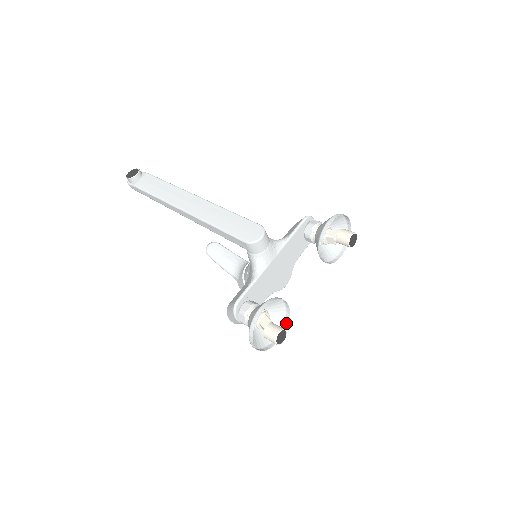
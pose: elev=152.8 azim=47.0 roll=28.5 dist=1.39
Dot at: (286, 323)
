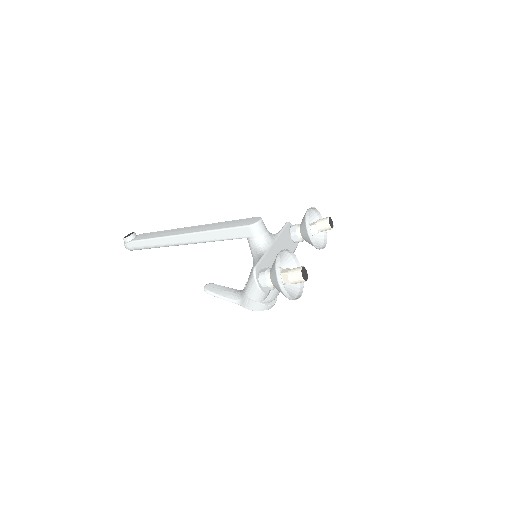
Dot at: (302, 283)
